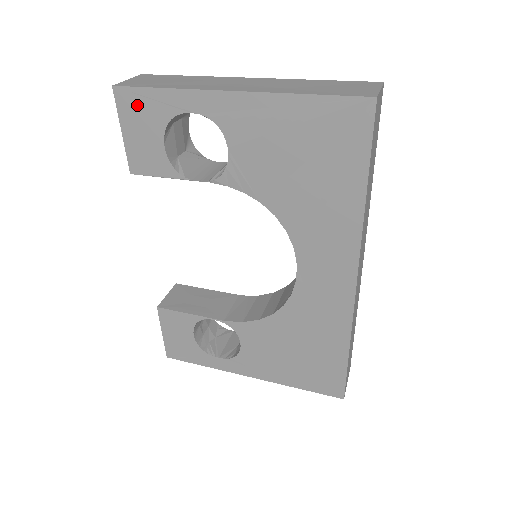
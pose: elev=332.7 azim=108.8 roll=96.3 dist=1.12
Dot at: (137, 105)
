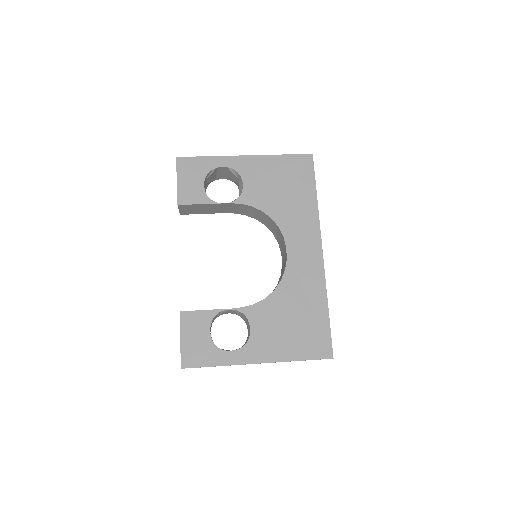
Dot at: (190, 165)
